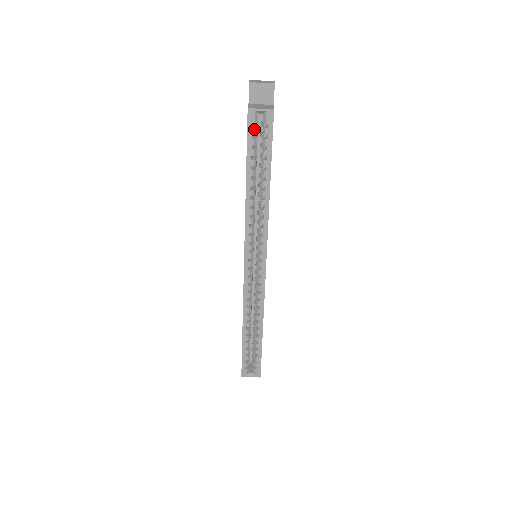
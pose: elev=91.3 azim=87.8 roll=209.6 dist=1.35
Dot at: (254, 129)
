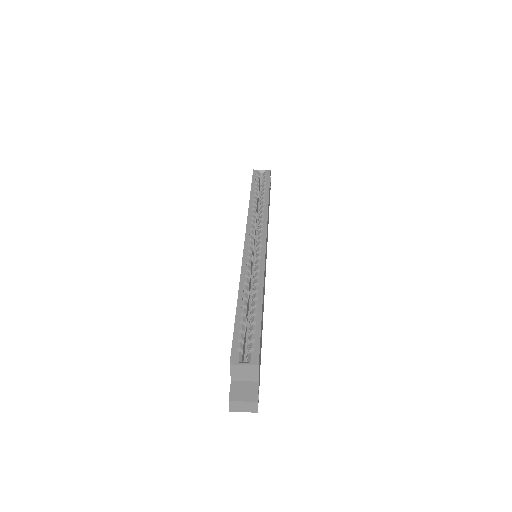
Dot at: (257, 176)
